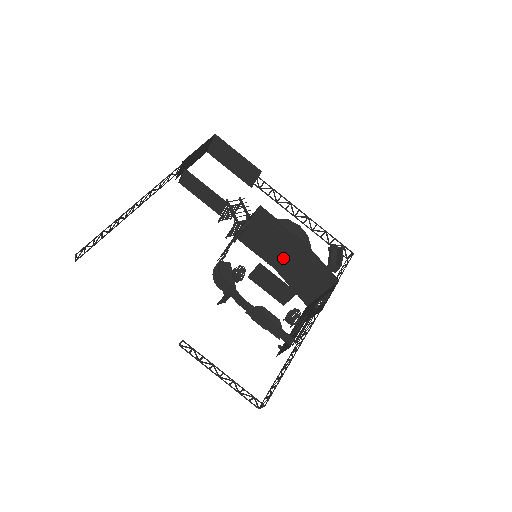
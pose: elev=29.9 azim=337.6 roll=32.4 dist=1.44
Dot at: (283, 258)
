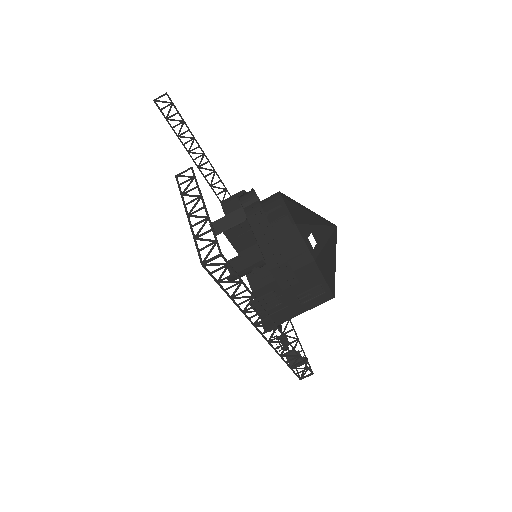
Dot at: (274, 280)
